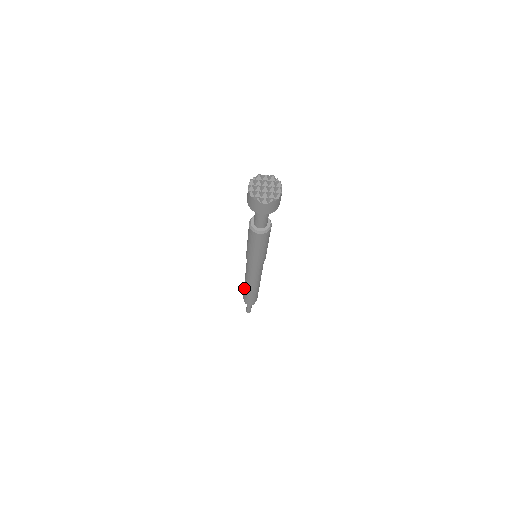
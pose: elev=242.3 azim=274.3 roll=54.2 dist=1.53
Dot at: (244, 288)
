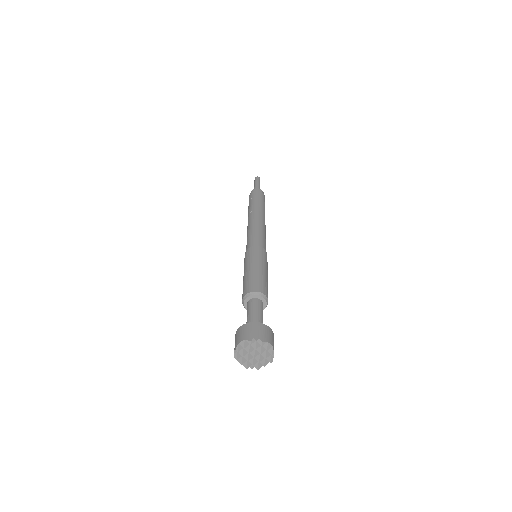
Dot at: (250, 208)
